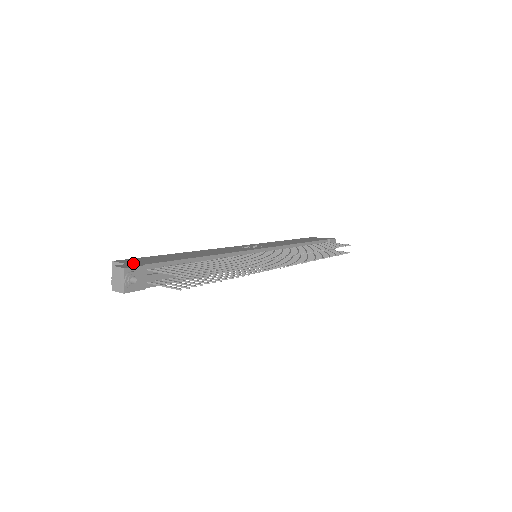
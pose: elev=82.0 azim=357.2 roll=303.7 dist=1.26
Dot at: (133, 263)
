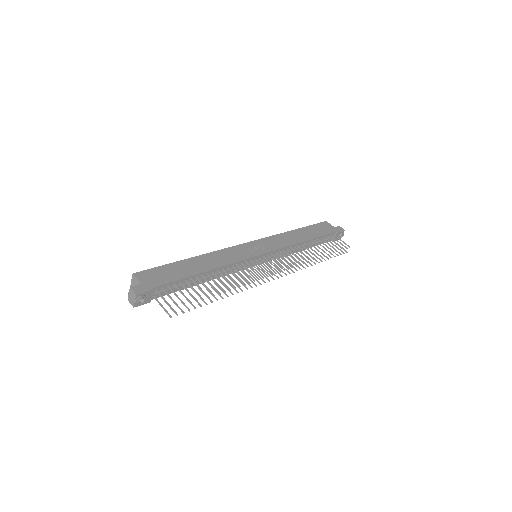
Dot at: (146, 283)
